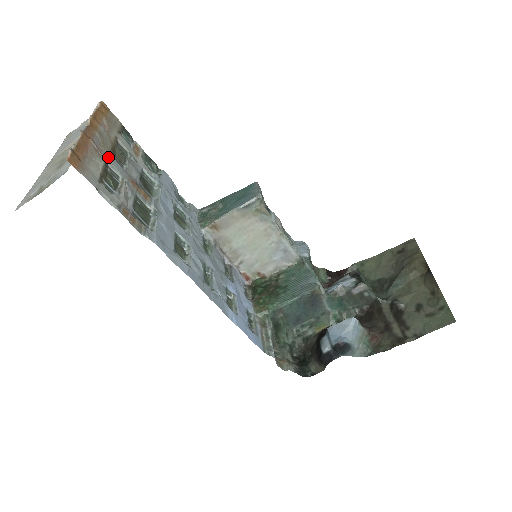
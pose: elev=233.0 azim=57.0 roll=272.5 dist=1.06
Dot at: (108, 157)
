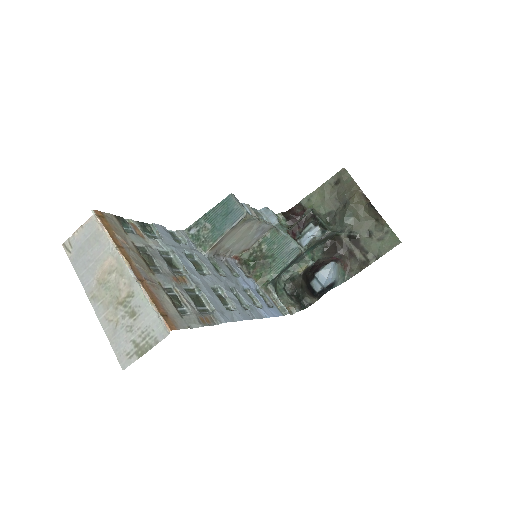
Dot at: (156, 279)
